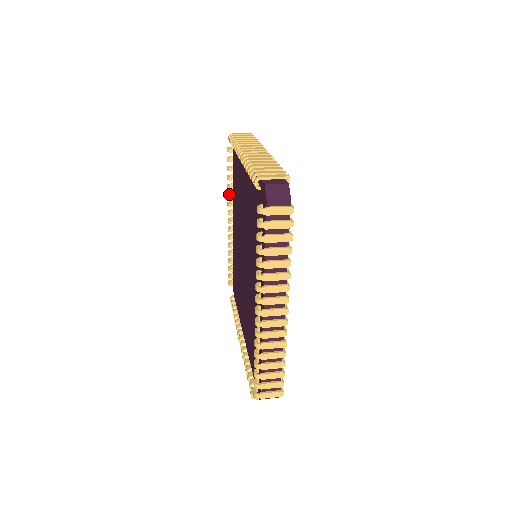
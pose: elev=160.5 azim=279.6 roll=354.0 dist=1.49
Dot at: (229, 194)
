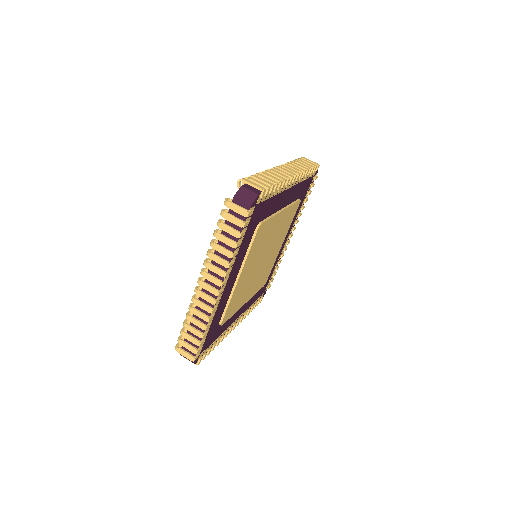
Dot at: occluded
